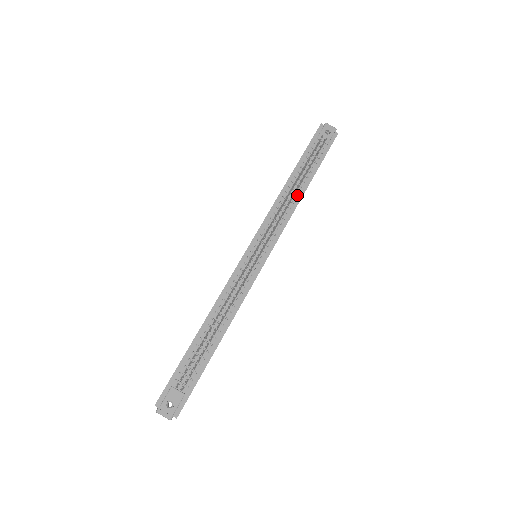
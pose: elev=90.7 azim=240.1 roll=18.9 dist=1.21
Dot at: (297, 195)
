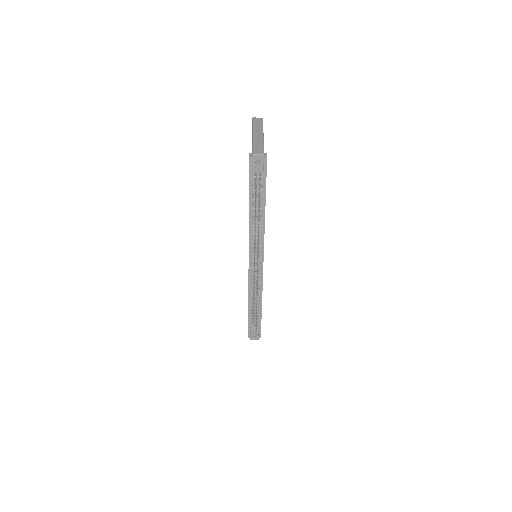
Dot at: (261, 219)
